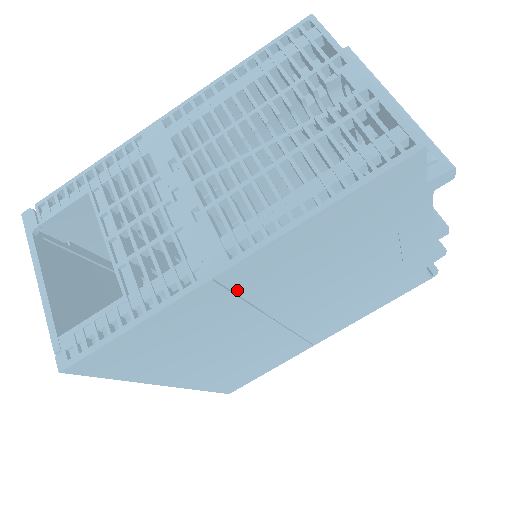
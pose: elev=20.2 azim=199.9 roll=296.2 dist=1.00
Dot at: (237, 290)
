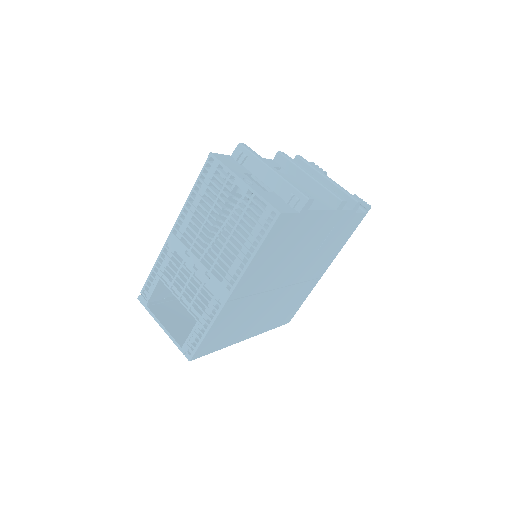
Dot at: (243, 296)
